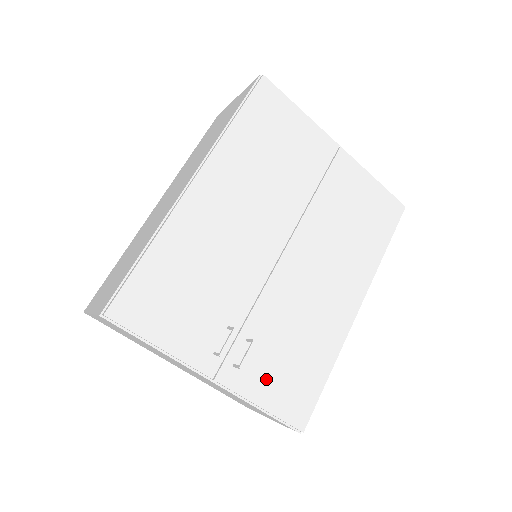
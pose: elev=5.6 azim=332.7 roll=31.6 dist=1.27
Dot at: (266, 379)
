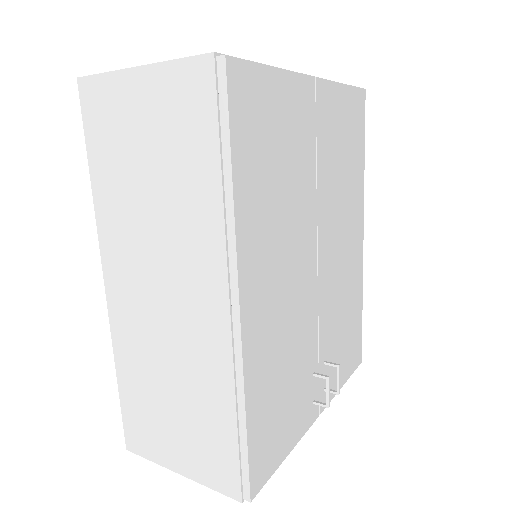
Dot at: occluded
